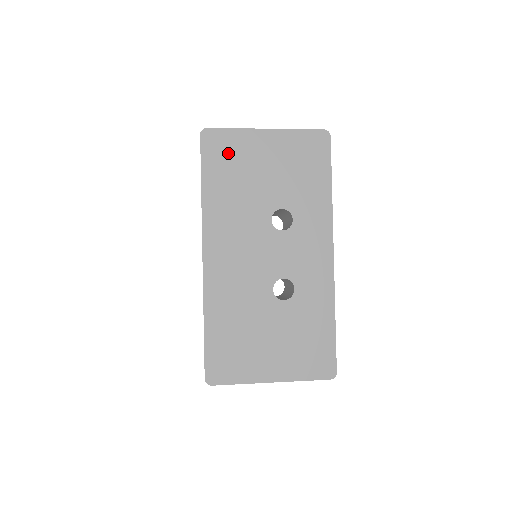
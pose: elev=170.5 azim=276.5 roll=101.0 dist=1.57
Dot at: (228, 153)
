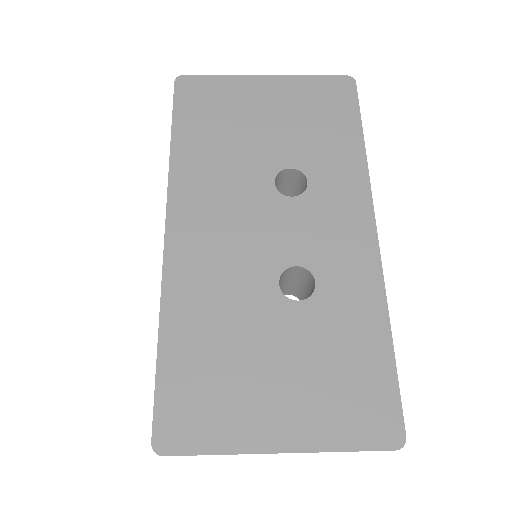
Dot at: (212, 102)
